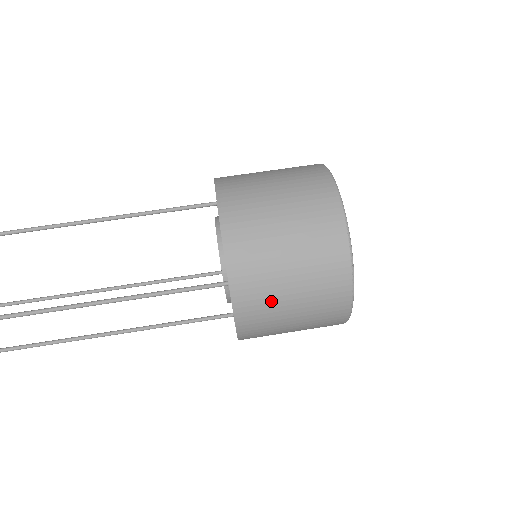
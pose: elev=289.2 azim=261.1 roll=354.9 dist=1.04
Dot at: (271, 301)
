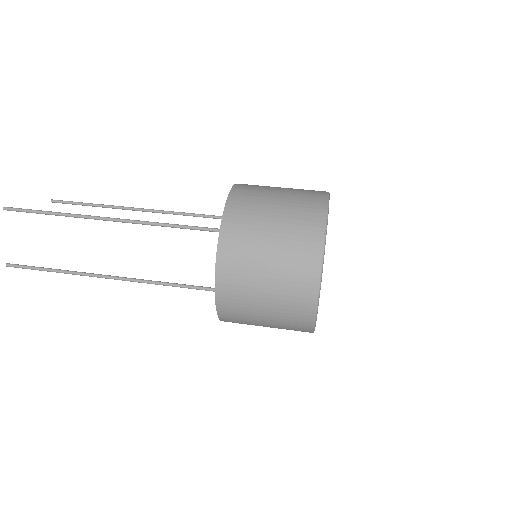
Dot at: (252, 234)
